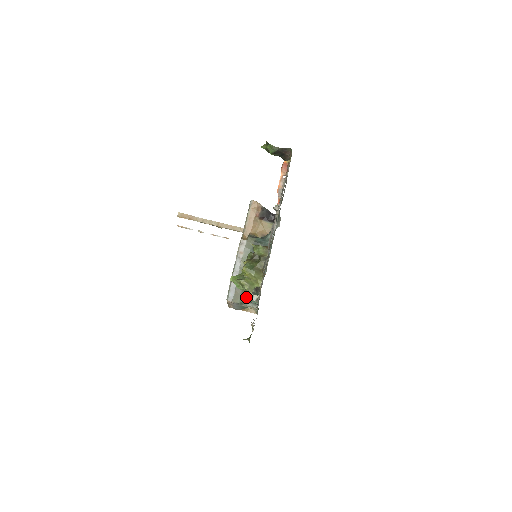
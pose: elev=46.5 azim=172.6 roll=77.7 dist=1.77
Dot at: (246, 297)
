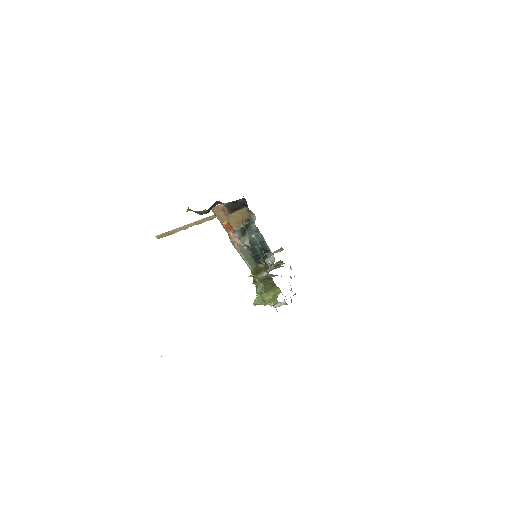
Dot at: (276, 307)
